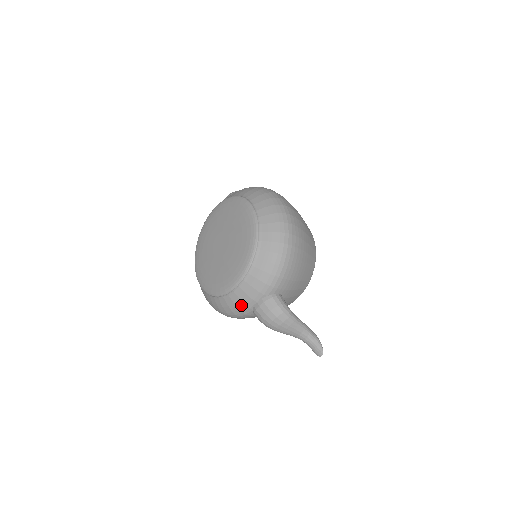
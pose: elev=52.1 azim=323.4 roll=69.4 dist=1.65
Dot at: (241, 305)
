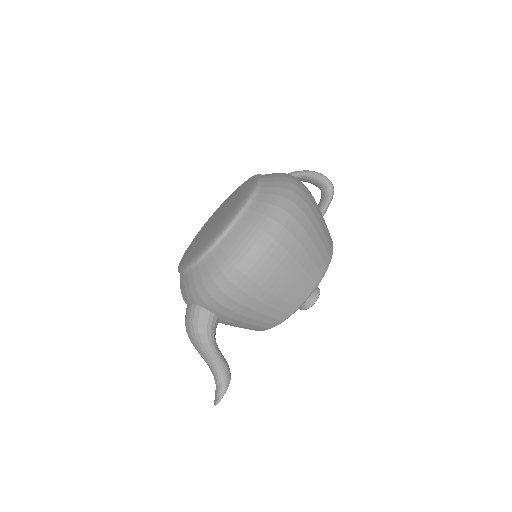
Dot at: (182, 293)
